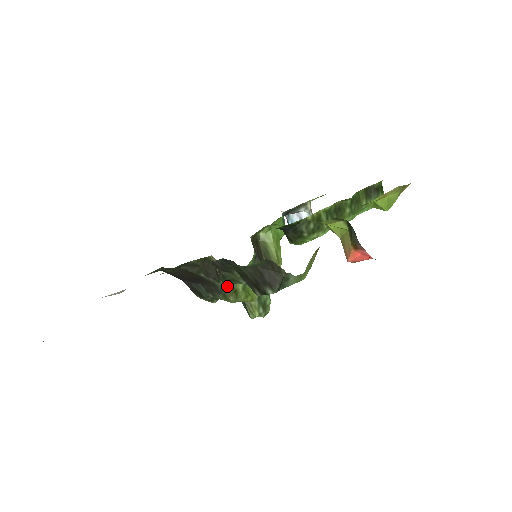
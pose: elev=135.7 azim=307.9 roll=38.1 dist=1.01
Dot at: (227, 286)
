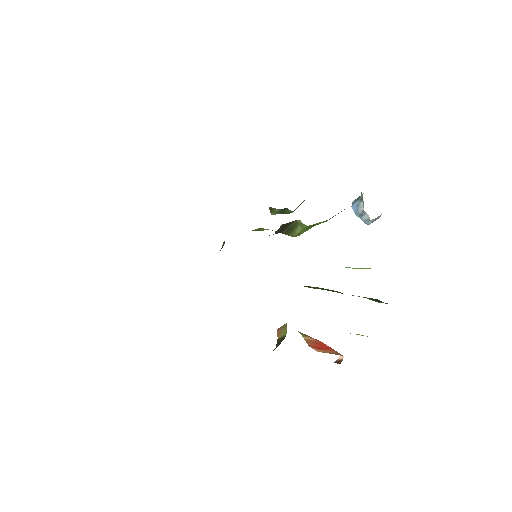
Dot at: occluded
